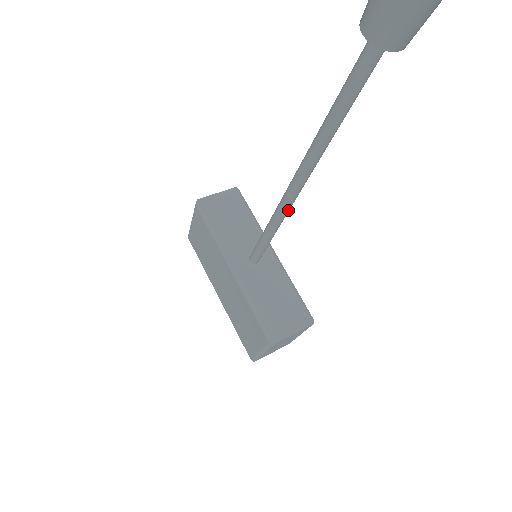
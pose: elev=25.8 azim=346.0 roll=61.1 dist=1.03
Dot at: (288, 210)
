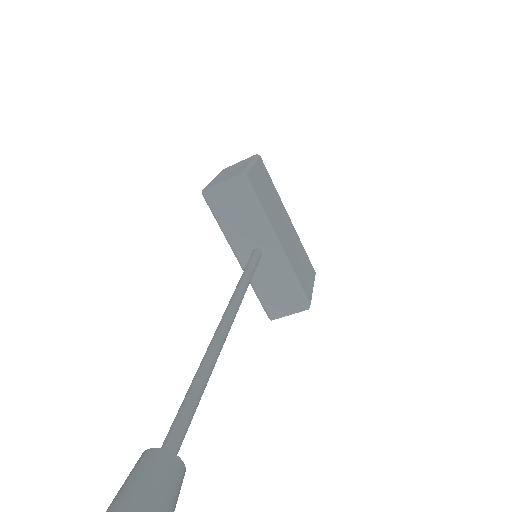
Dot at: occluded
